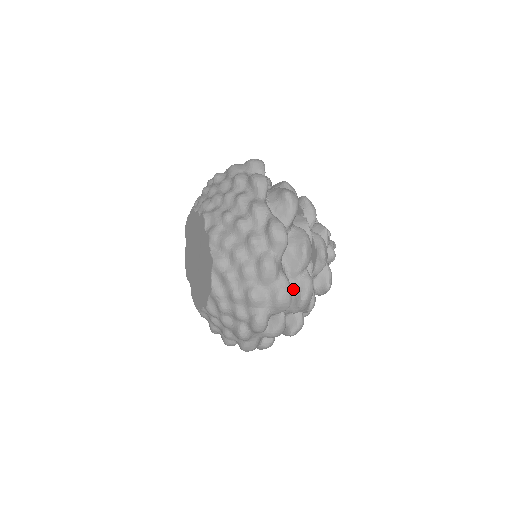
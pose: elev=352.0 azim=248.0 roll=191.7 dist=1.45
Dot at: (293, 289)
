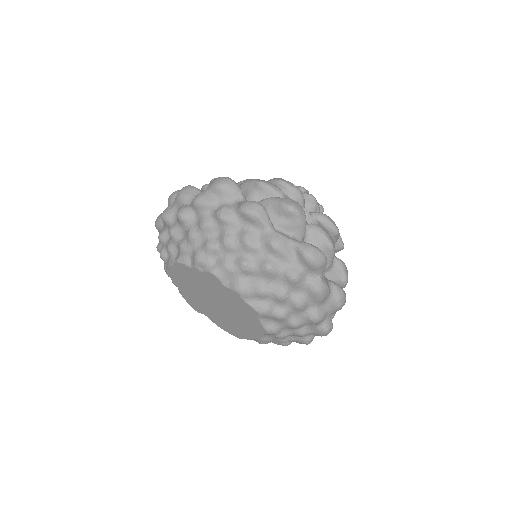
Dot at: (331, 280)
